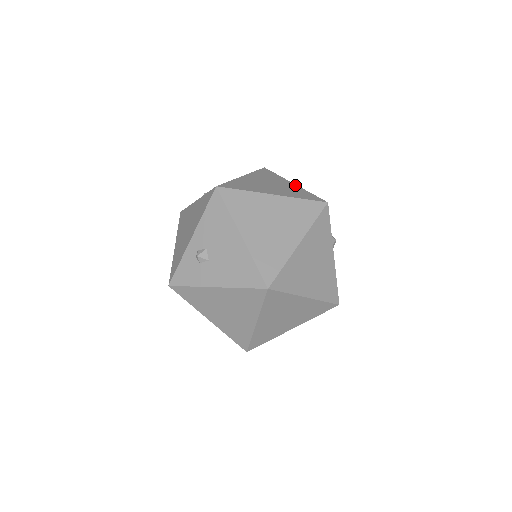
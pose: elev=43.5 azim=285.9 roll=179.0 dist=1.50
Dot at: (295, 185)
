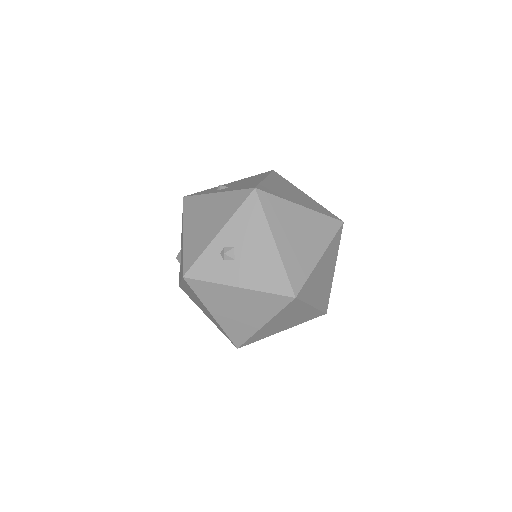
Dot at: (309, 197)
